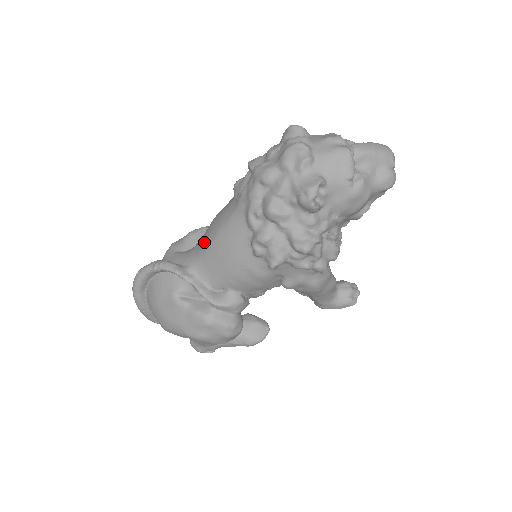
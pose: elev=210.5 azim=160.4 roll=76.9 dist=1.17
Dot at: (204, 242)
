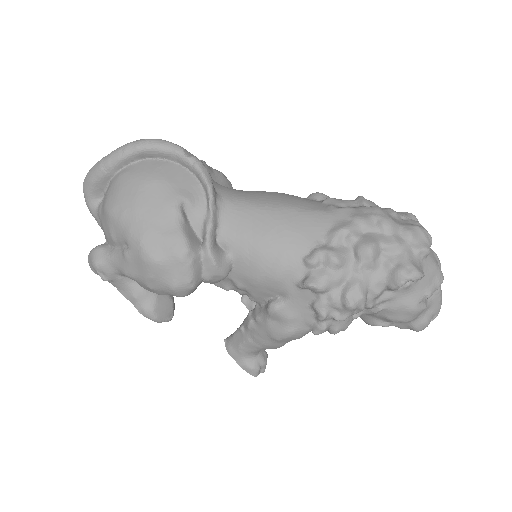
Dot at: (256, 197)
